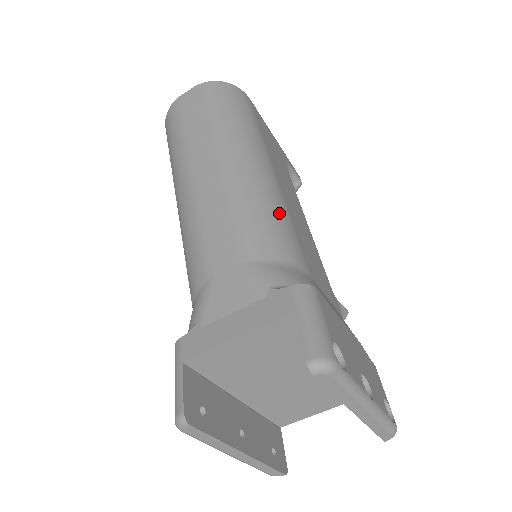
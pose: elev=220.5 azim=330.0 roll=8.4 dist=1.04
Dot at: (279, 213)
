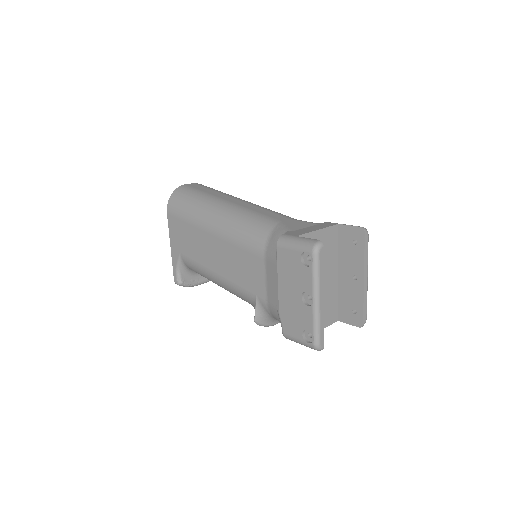
Dot at: occluded
